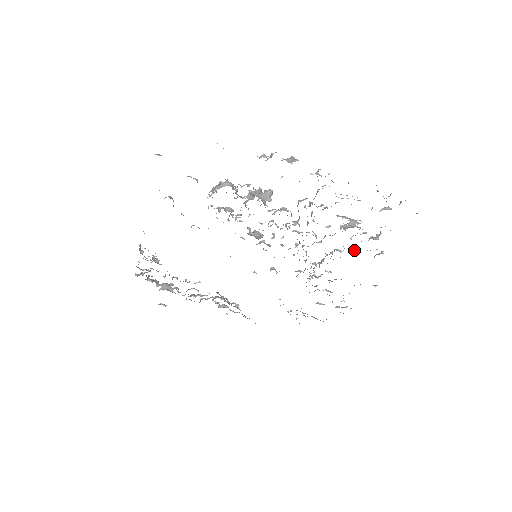
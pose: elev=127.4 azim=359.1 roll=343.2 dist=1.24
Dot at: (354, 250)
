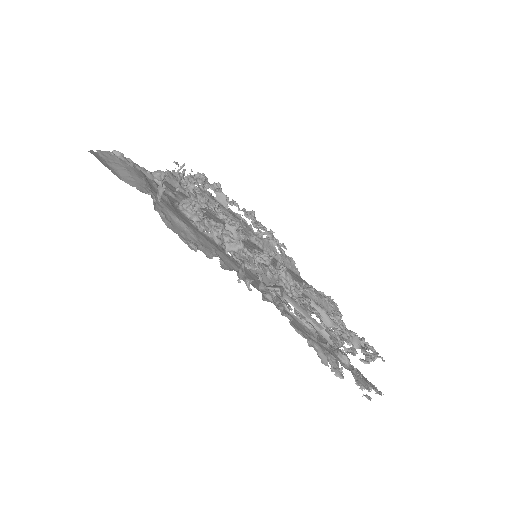
Dot at: (340, 333)
